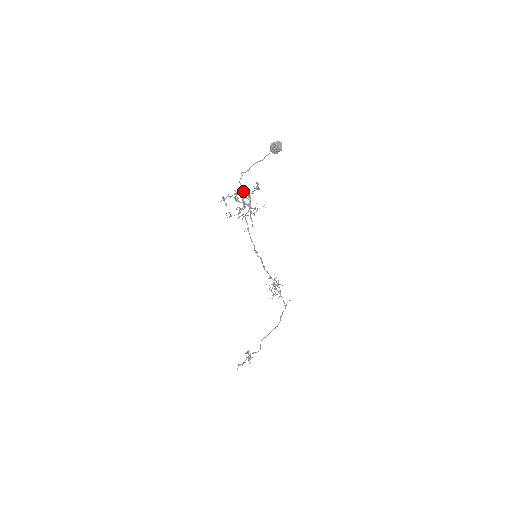
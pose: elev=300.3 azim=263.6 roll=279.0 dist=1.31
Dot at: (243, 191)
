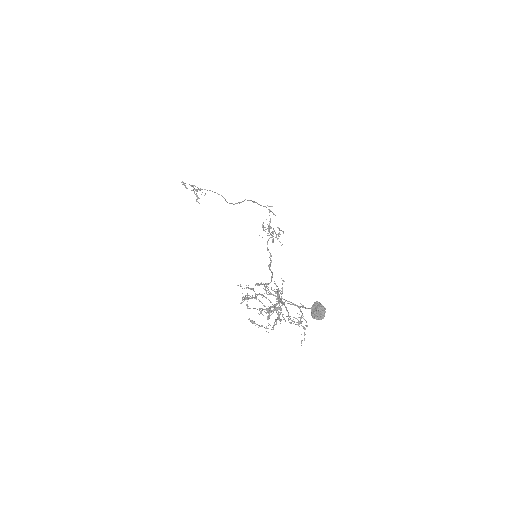
Dot at: occluded
